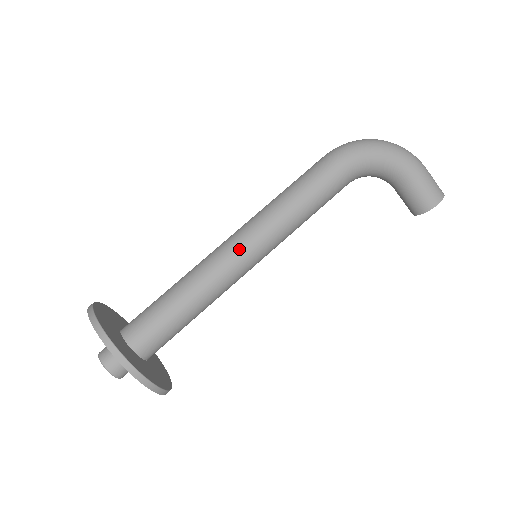
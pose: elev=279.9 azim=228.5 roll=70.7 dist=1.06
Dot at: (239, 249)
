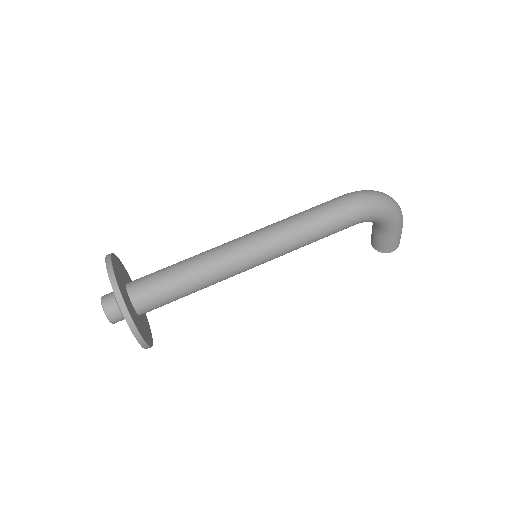
Dot at: (251, 260)
